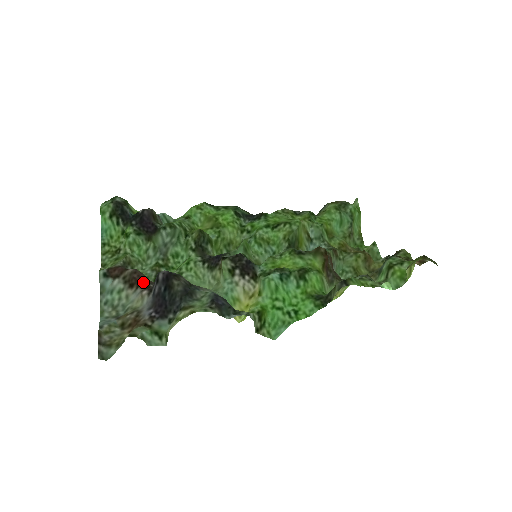
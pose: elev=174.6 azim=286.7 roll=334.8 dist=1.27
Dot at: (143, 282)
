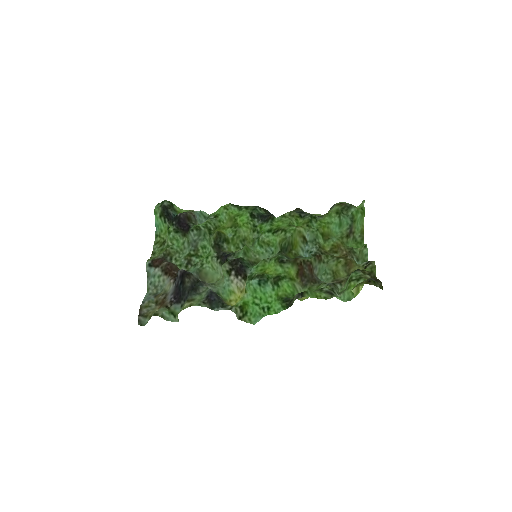
Dot at: (173, 272)
